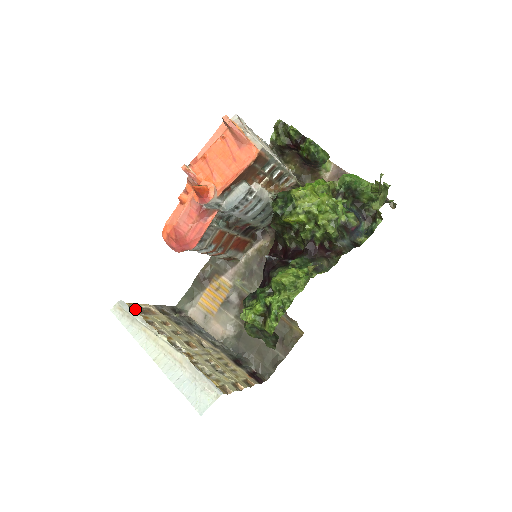
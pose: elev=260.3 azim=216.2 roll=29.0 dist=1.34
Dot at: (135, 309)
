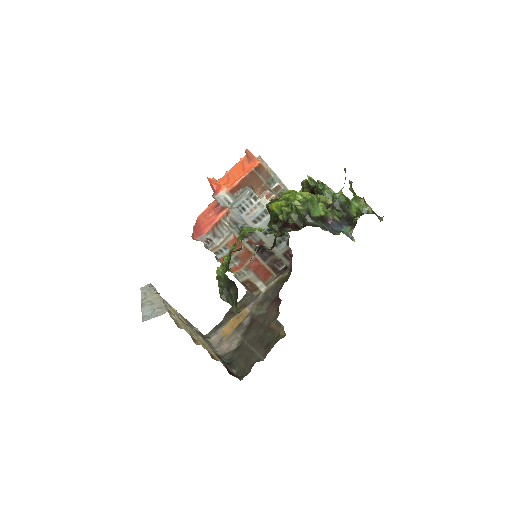
Dot at: occluded
